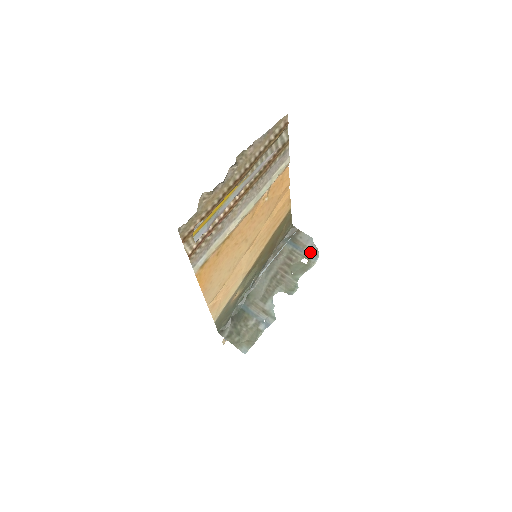
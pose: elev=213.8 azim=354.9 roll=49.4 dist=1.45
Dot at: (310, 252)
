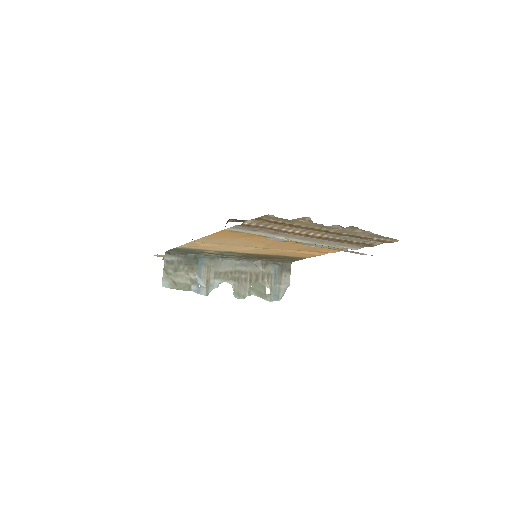
Dot at: (278, 291)
